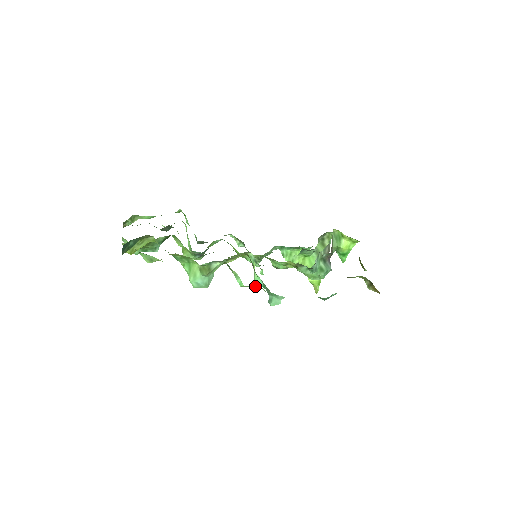
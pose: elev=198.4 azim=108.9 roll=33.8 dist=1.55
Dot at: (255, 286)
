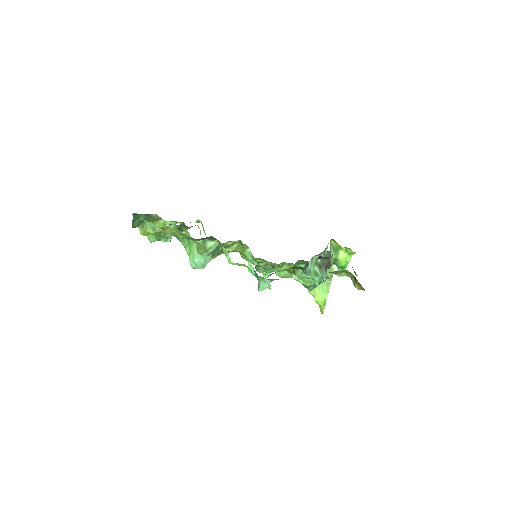
Dot at: (242, 265)
